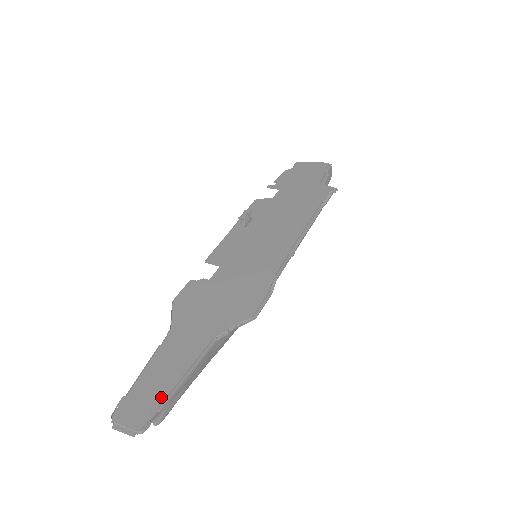
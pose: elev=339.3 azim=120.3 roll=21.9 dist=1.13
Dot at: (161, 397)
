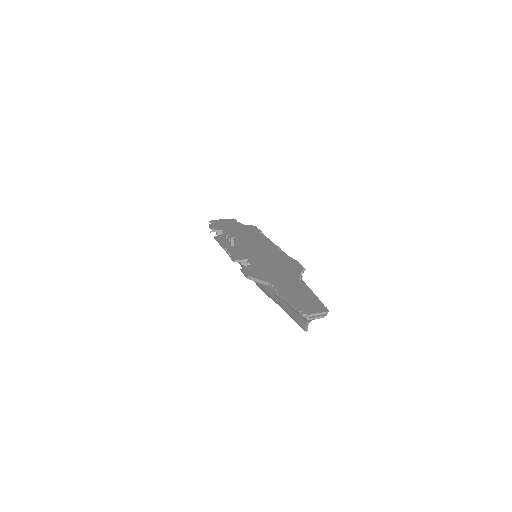
Dot at: (315, 300)
